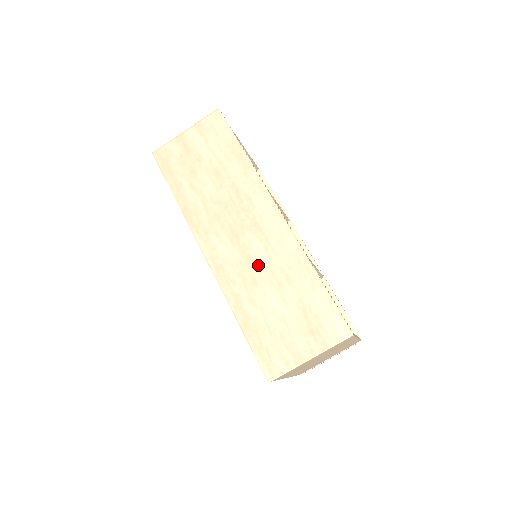
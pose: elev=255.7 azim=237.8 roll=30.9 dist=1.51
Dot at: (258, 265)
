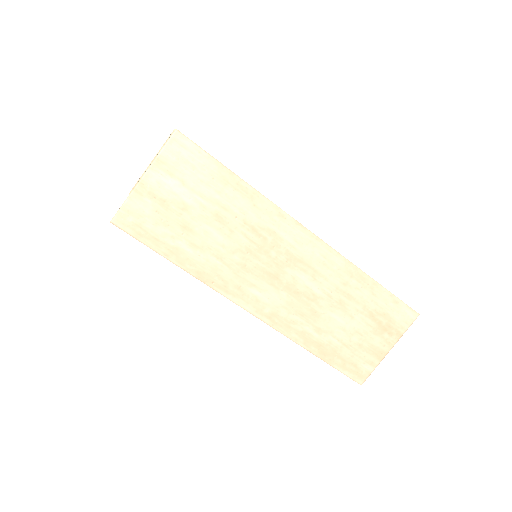
Dot at: (312, 296)
